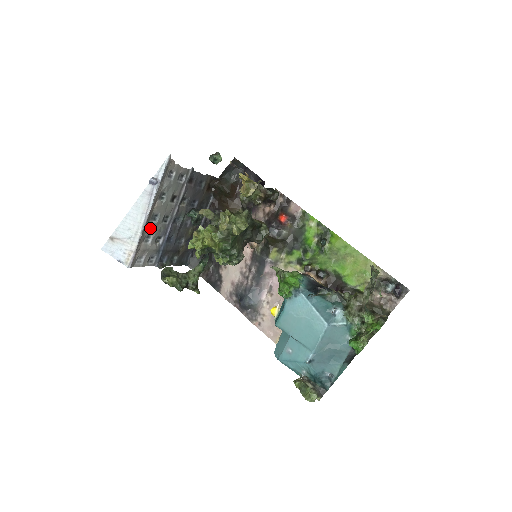
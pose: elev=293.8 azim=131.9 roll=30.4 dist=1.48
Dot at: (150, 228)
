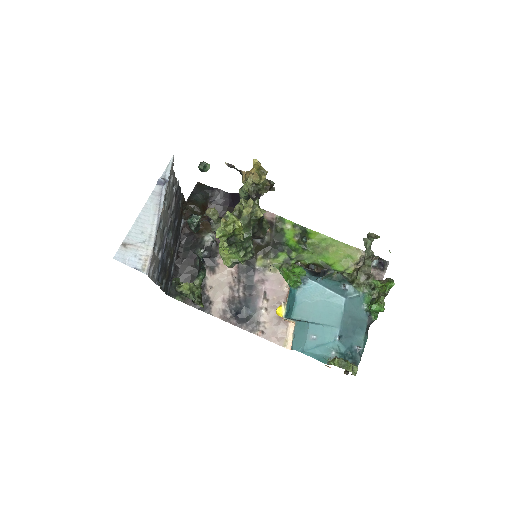
Dot at: (157, 234)
